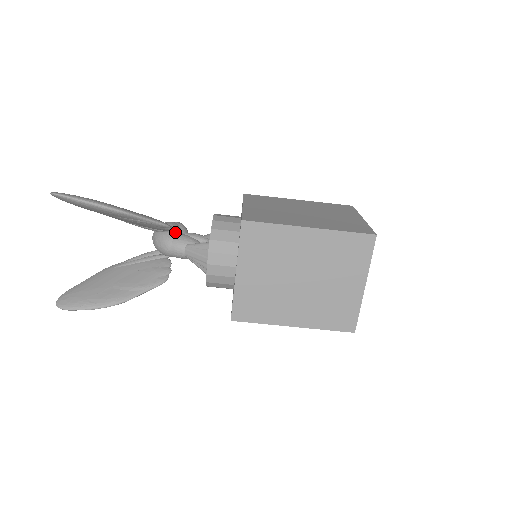
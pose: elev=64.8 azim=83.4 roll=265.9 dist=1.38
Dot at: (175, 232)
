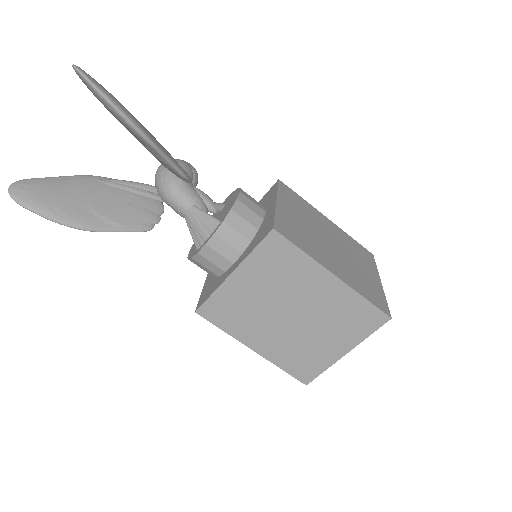
Dot at: occluded
